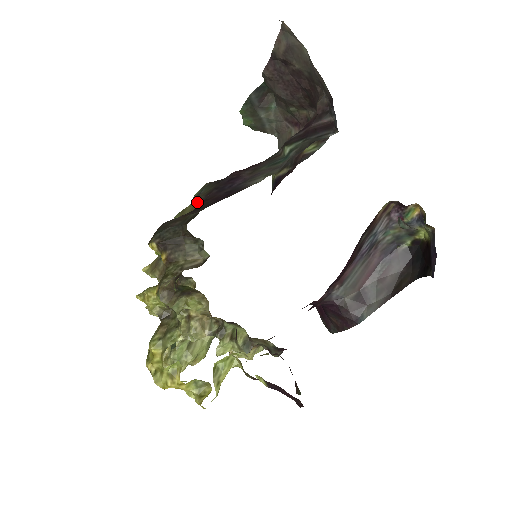
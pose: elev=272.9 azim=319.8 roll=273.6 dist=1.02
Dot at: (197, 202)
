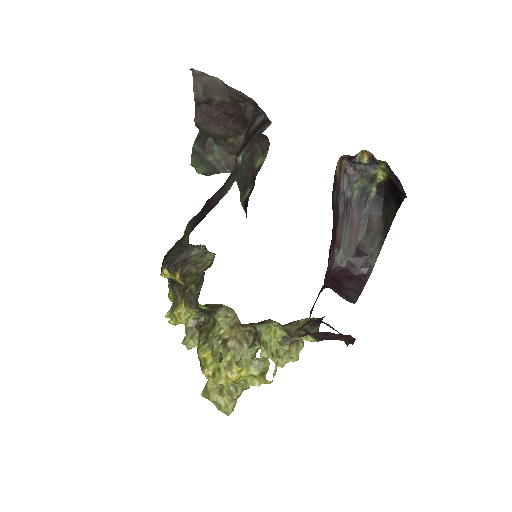
Dot at: (187, 238)
